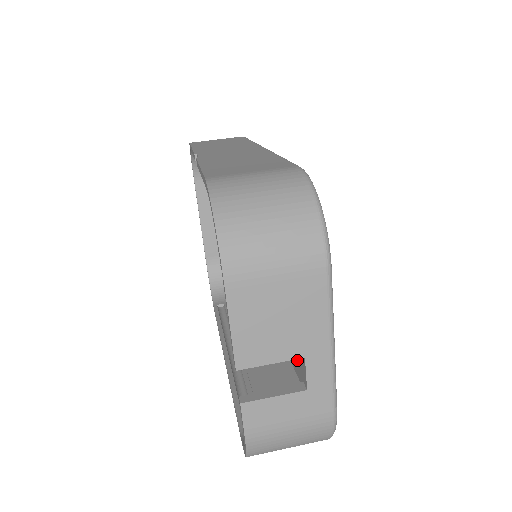
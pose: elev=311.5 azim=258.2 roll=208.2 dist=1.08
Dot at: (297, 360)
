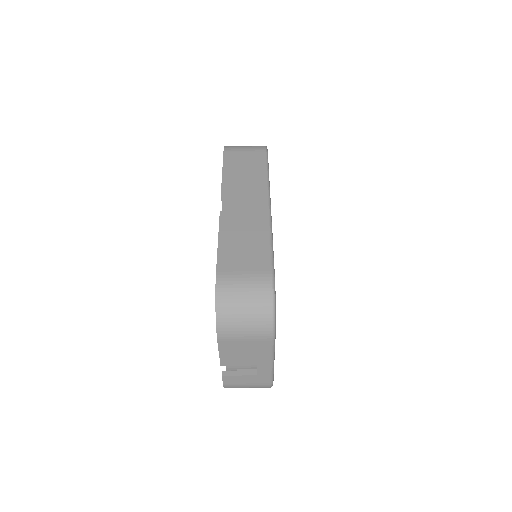
Dot at: occluded
